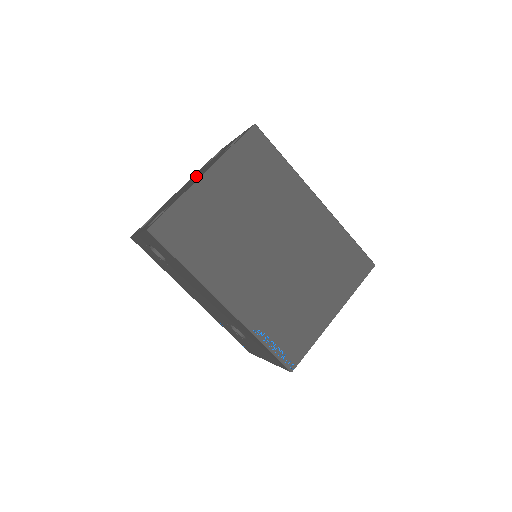
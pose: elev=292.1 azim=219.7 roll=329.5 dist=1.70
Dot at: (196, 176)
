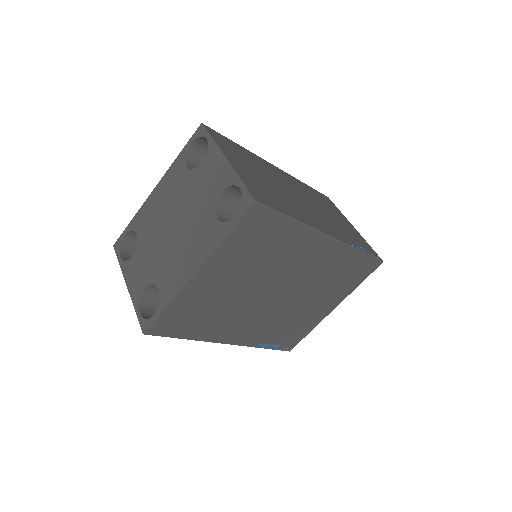
Dot at: (180, 217)
